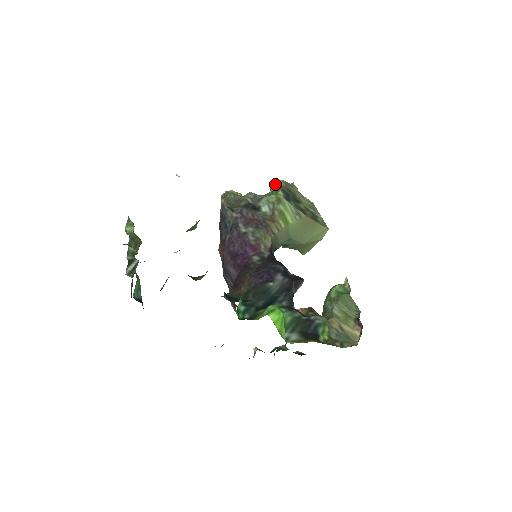
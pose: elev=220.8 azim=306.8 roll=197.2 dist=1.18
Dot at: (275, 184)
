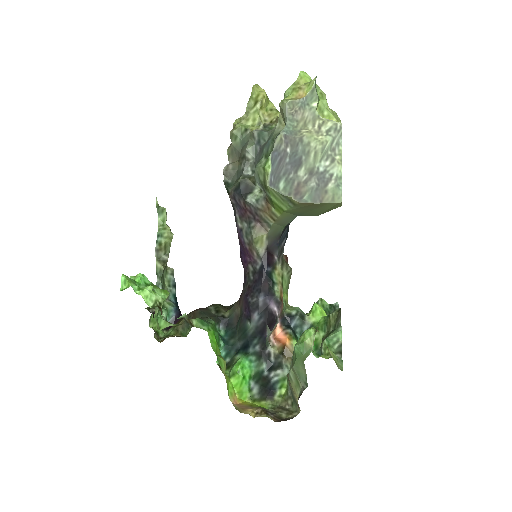
Dot at: (280, 110)
